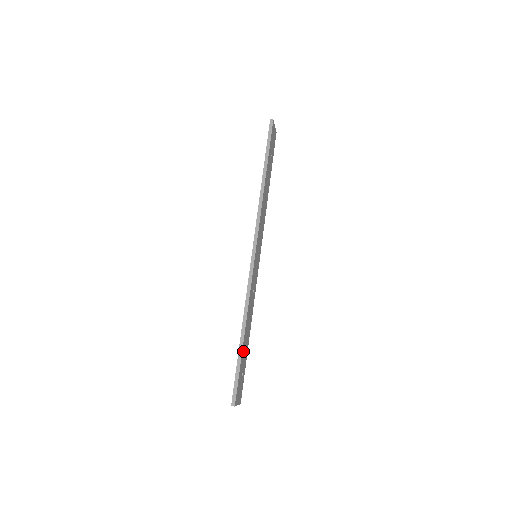
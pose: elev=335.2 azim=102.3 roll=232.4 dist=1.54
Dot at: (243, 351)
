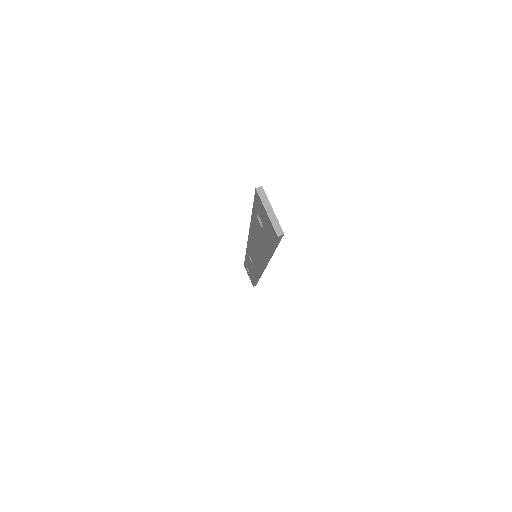
Dot at: occluded
